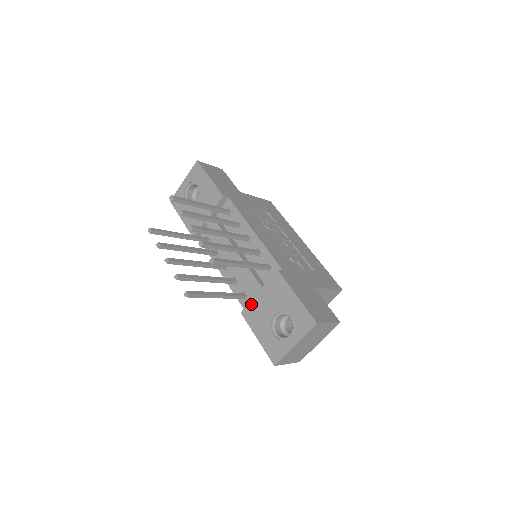
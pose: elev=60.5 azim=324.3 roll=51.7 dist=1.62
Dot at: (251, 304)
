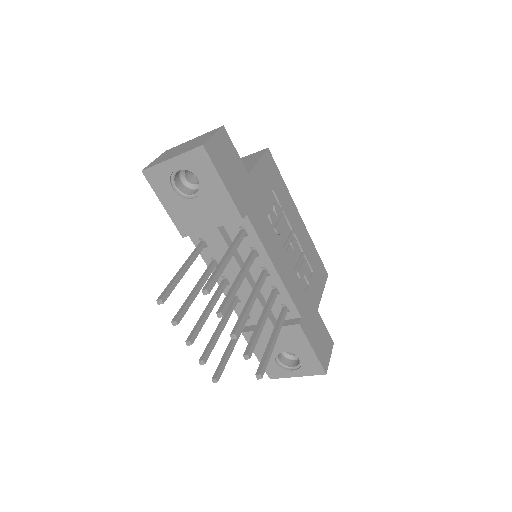
Dot at: occluded
